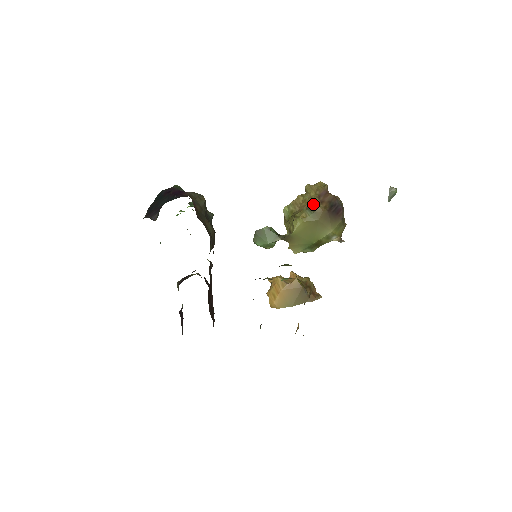
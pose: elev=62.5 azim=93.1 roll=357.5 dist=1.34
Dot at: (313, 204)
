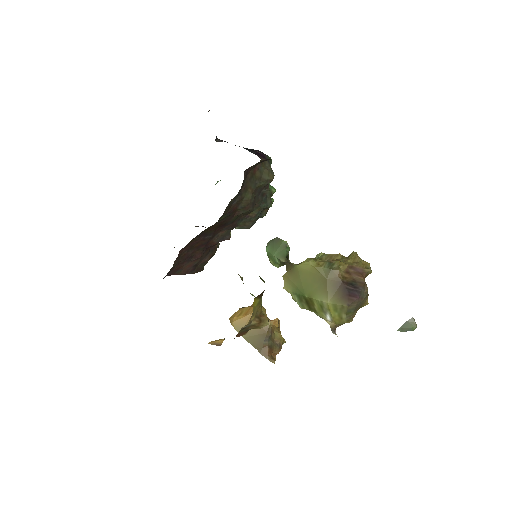
Dot at: (338, 264)
